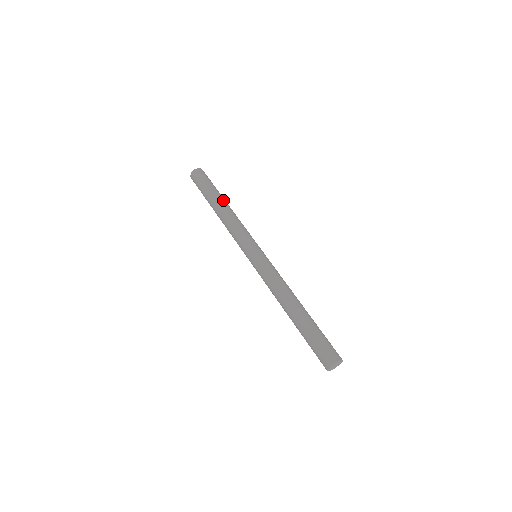
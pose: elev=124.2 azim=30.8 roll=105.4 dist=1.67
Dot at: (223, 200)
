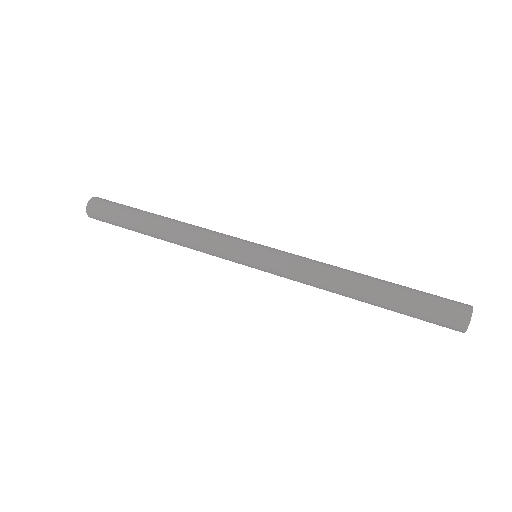
Dot at: occluded
